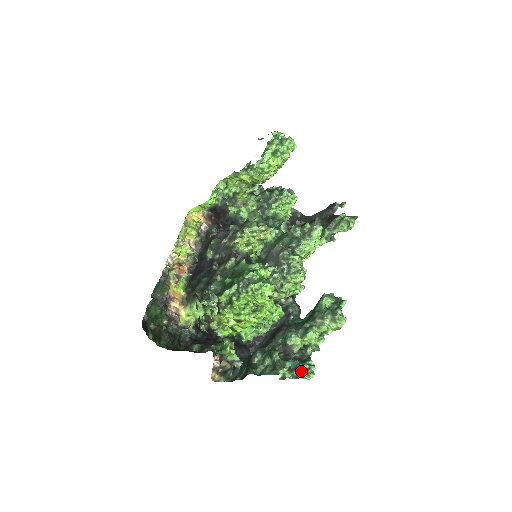
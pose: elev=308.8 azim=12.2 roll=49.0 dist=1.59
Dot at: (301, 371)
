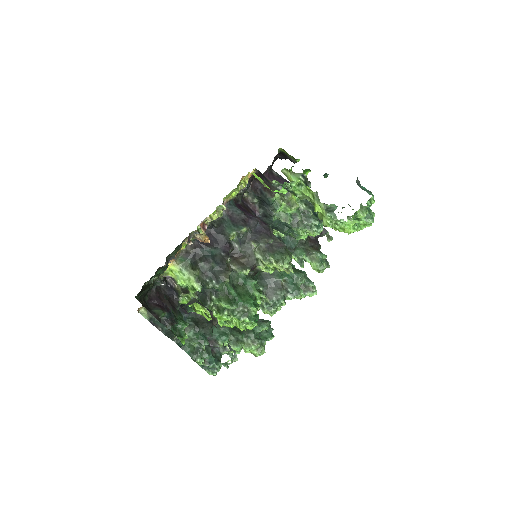
Dot at: (211, 367)
